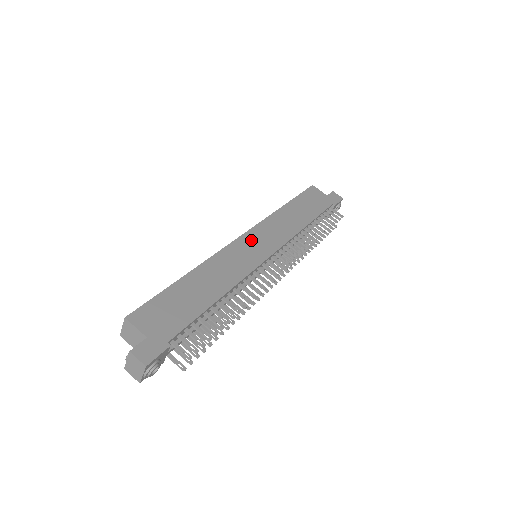
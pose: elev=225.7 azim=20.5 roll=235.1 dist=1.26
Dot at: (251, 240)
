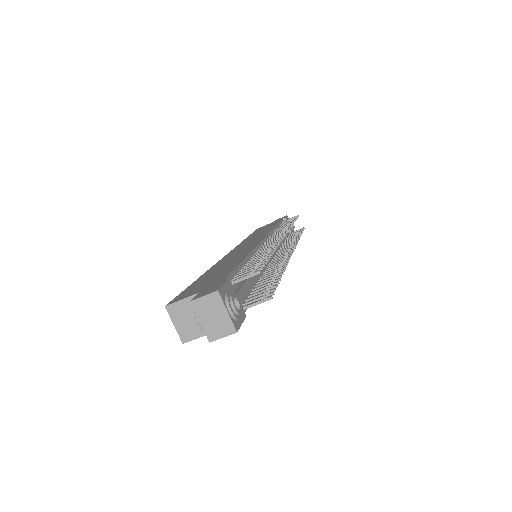
Dot at: (238, 249)
